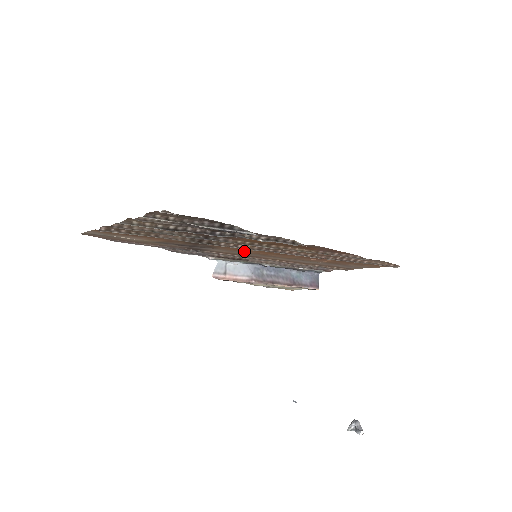
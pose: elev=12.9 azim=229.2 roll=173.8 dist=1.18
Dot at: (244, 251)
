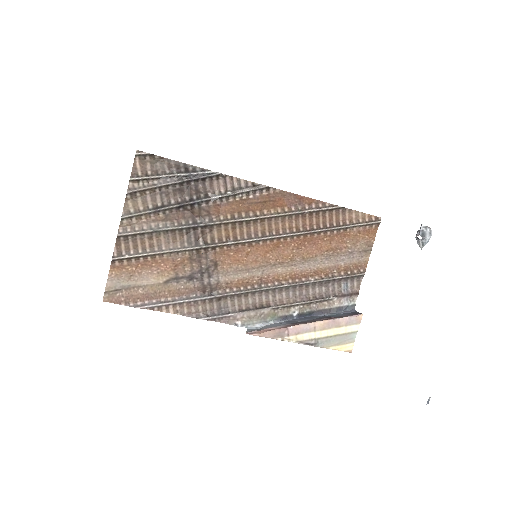
Dot at: (245, 260)
